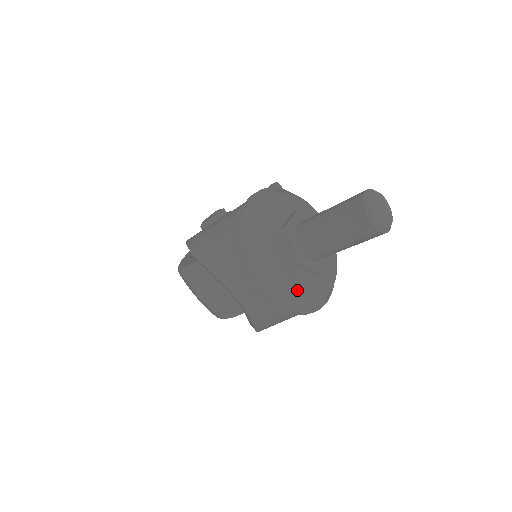
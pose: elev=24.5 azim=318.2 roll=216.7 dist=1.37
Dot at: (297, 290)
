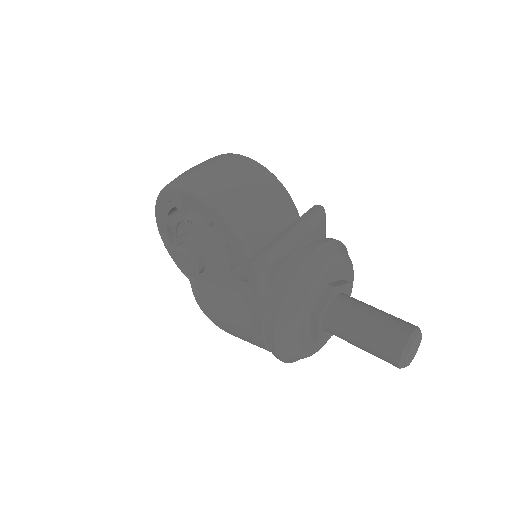
Dot at: occluded
